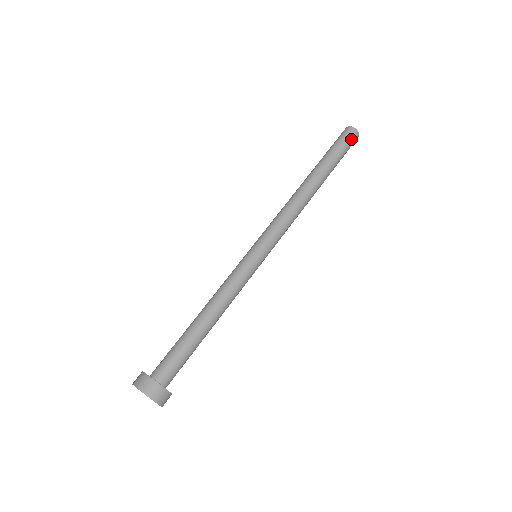
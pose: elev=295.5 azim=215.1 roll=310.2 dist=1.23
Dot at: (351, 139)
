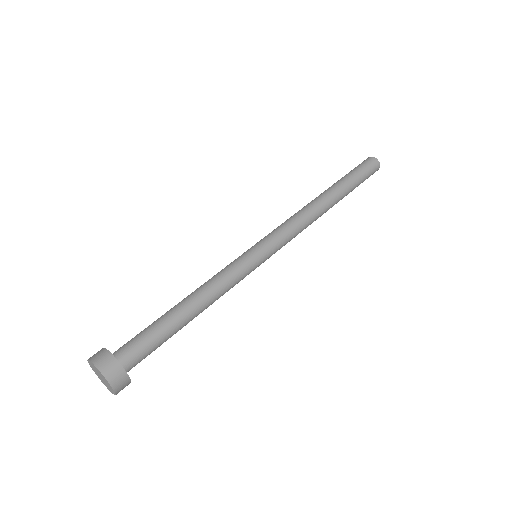
Dot at: (369, 165)
